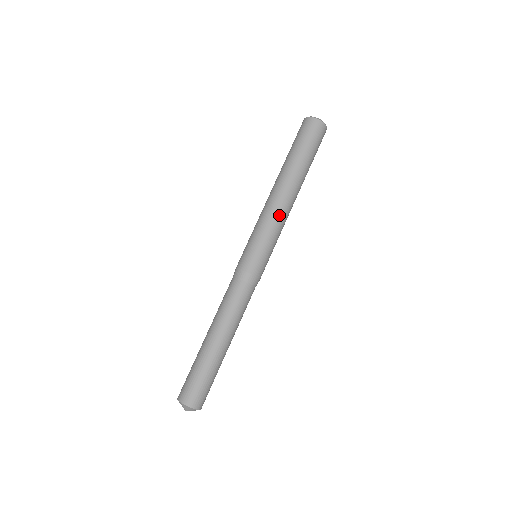
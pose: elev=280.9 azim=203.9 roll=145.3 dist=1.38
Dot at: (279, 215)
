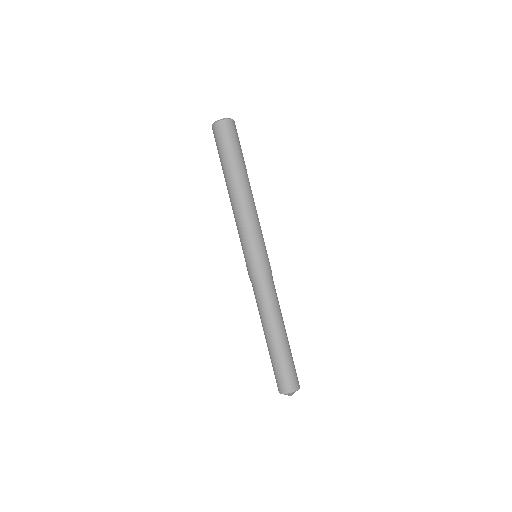
Dot at: (254, 215)
